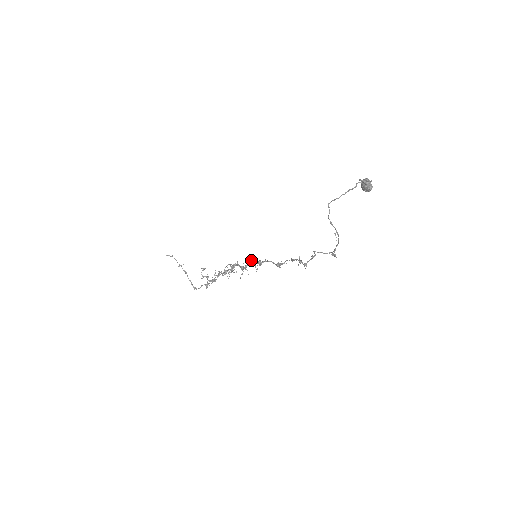
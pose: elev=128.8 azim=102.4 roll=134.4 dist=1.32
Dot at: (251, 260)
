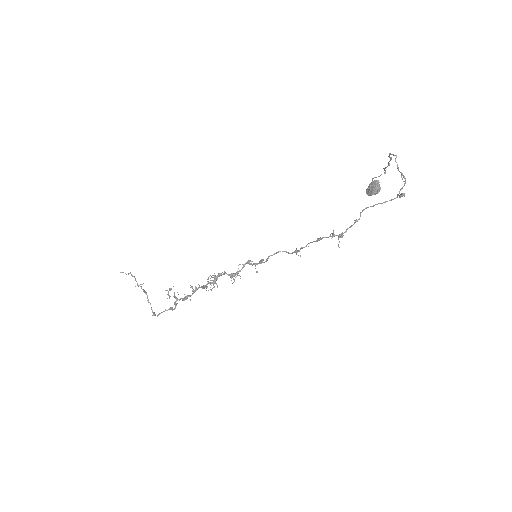
Dot at: (249, 261)
